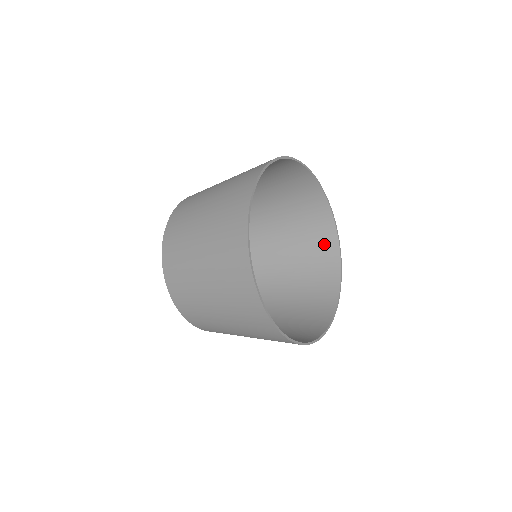
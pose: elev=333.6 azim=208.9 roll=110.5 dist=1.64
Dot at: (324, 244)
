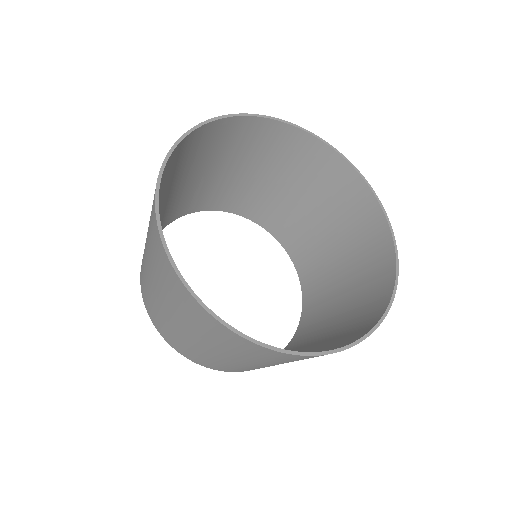
Dot at: (378, 274)
